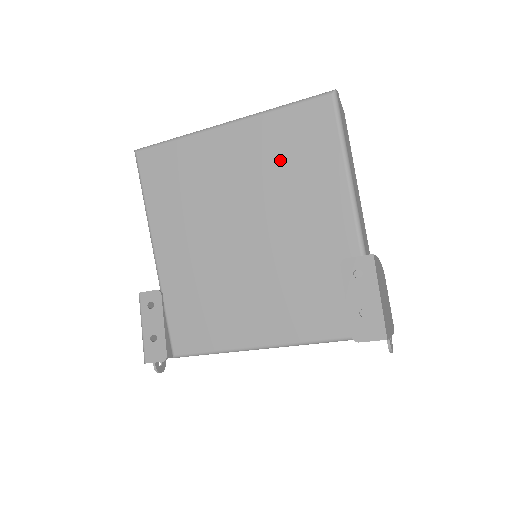
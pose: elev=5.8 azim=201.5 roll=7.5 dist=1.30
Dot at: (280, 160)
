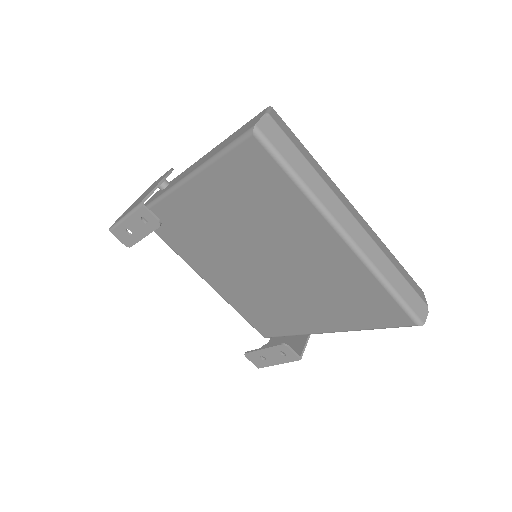
Dot at: (337, 288)
